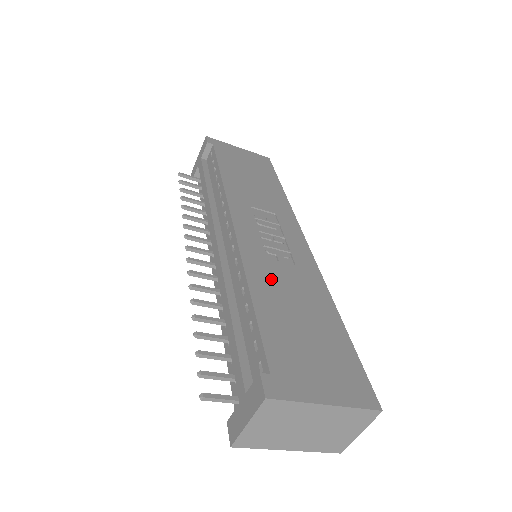
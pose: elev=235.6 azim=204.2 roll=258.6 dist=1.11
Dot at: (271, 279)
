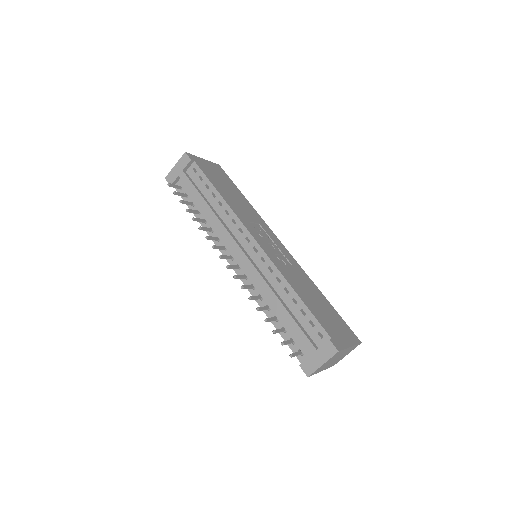
Dot at: (294, 279)
